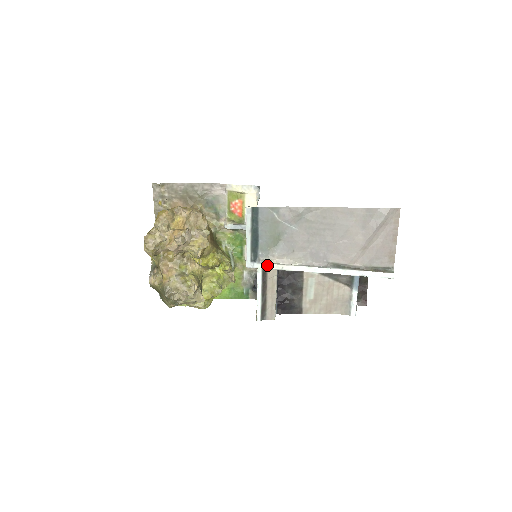
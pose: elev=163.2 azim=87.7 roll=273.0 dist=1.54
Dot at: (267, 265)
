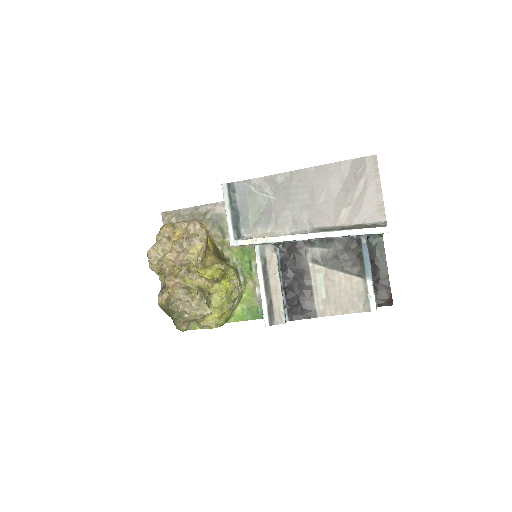
Dot at: (251, 240)
